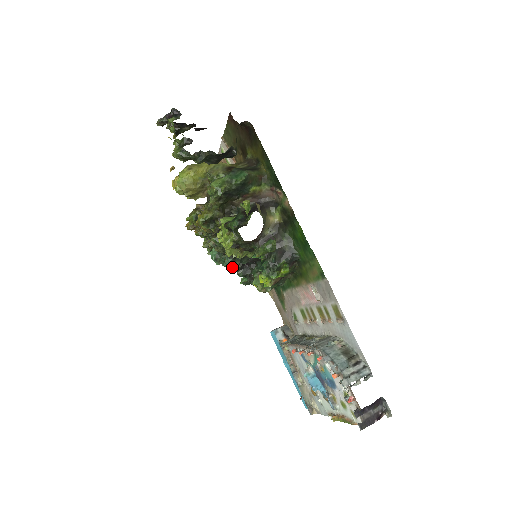
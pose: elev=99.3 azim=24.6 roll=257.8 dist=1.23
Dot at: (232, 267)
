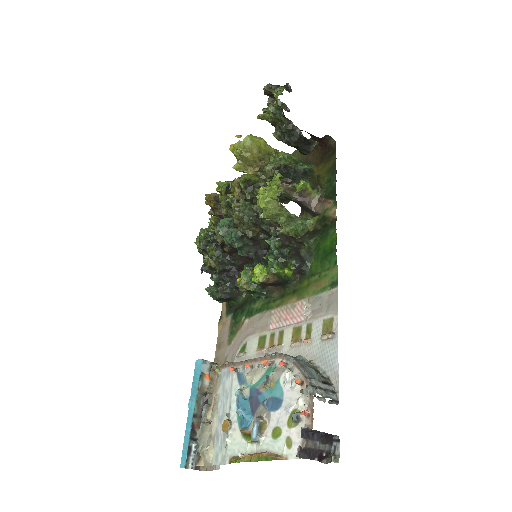
Dot at: (212, 265)
